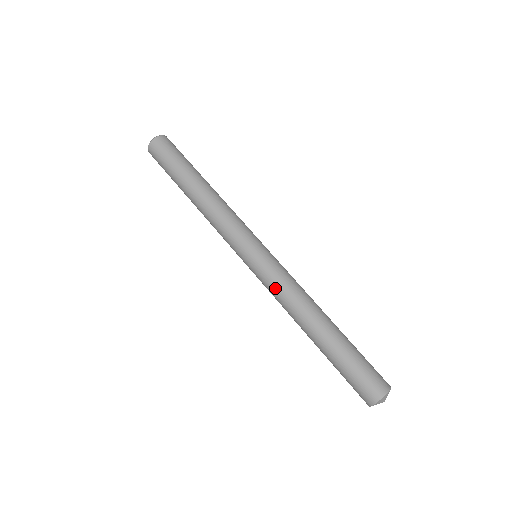
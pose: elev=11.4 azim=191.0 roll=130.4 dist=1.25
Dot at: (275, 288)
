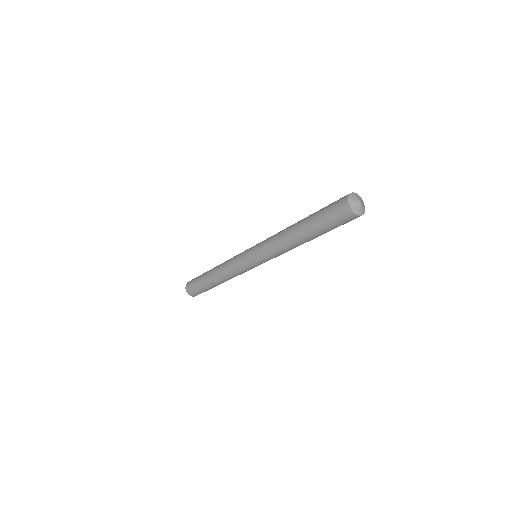
Dot at: (268, 249)
